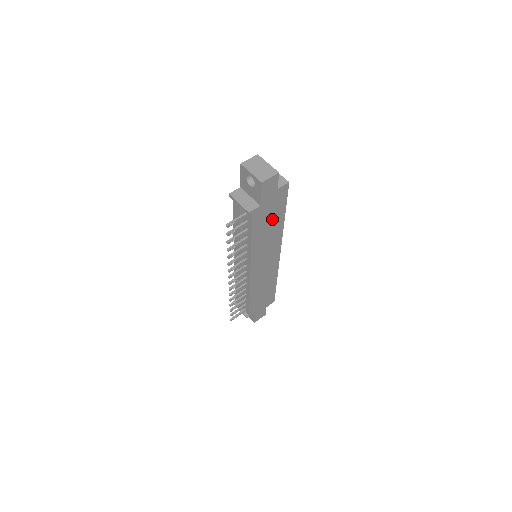
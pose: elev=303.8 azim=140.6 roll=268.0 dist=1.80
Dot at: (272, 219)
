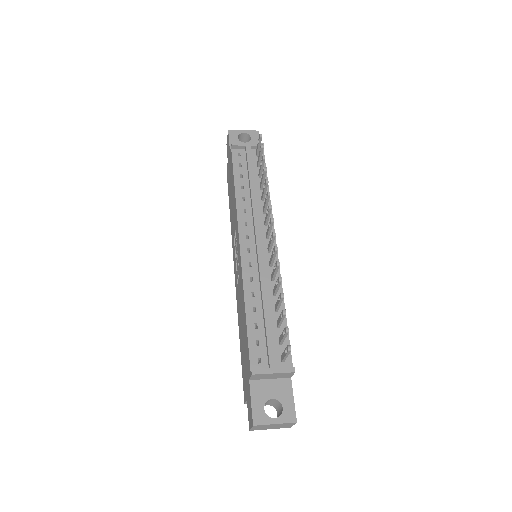
Dot at: occluded
